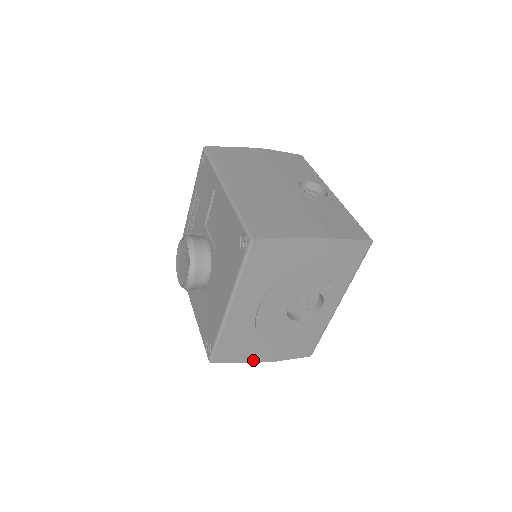
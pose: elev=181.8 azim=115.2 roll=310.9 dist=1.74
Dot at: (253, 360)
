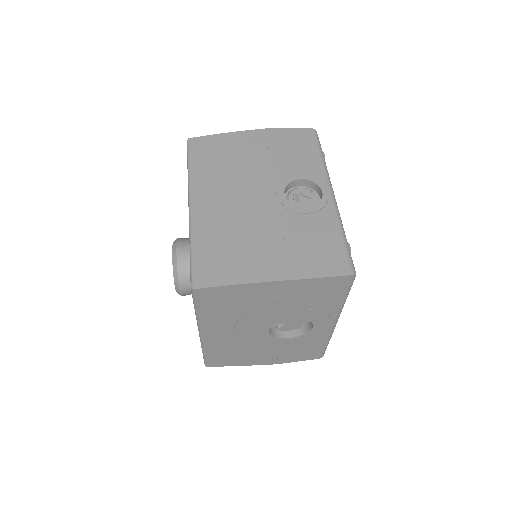
Dot at: (253, 364)
